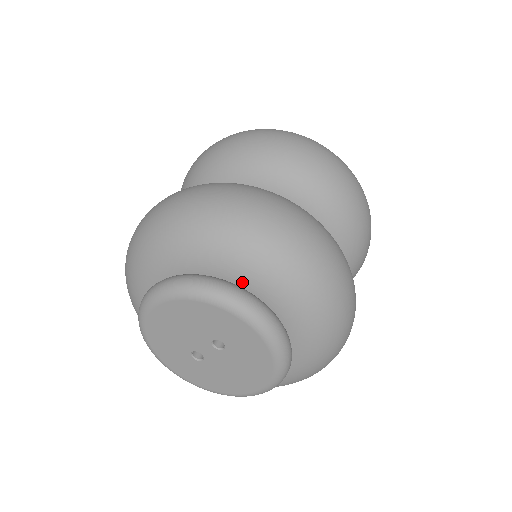
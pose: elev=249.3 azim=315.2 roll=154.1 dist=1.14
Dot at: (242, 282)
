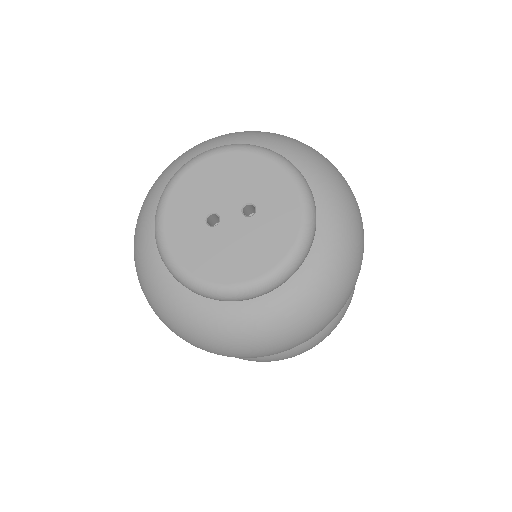
Dot at: occluded
